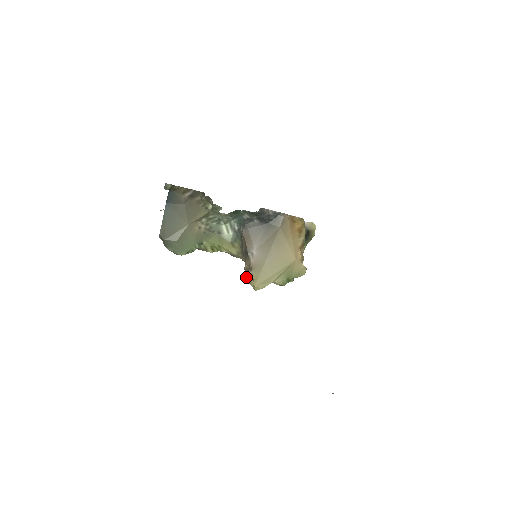
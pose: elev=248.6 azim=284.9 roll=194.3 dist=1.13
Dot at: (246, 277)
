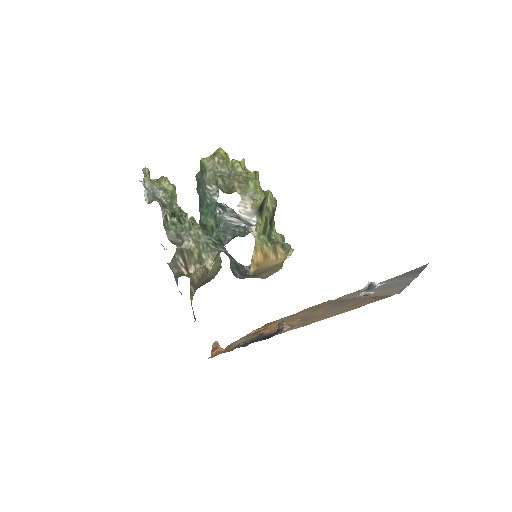
Dot at: occluded
